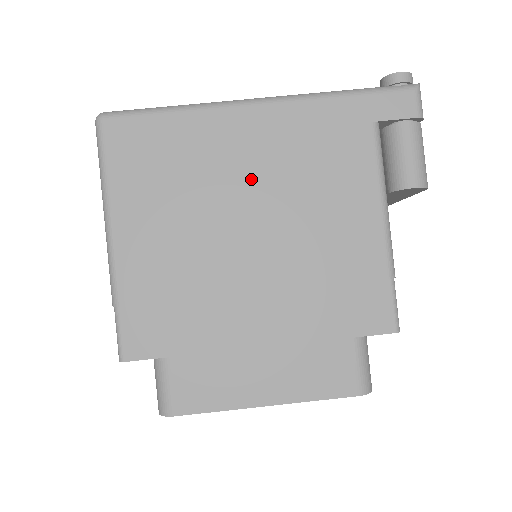
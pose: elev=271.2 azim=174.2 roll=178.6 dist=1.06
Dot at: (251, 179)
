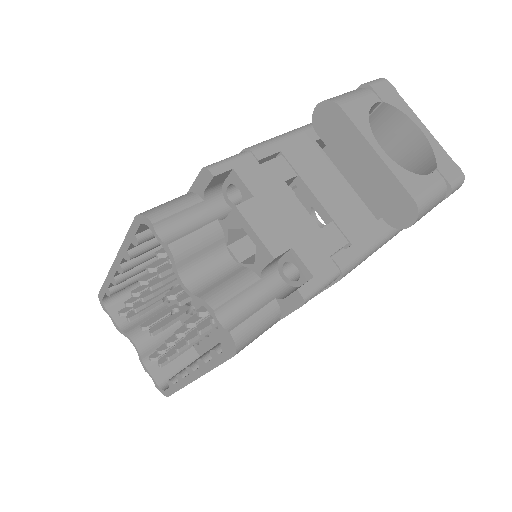
Dot at: occluded
